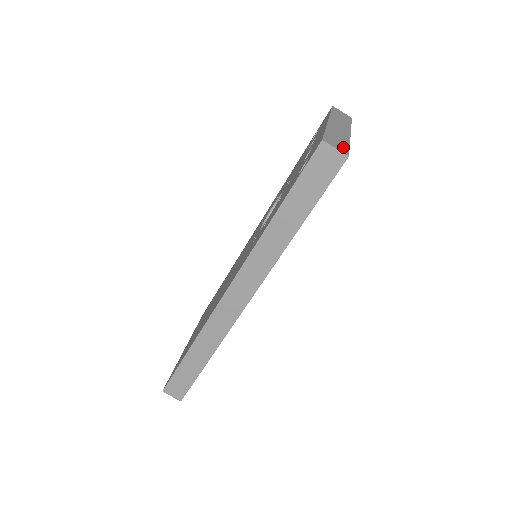
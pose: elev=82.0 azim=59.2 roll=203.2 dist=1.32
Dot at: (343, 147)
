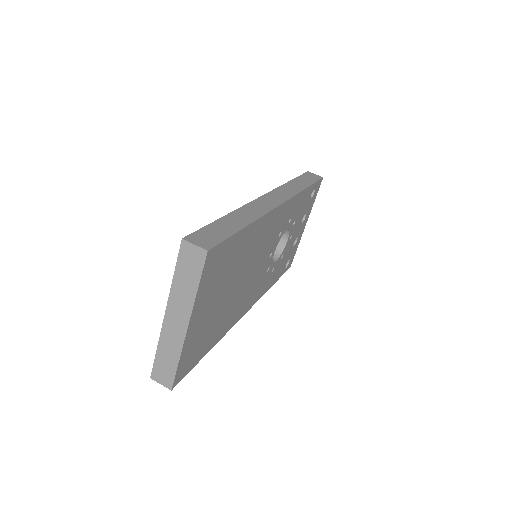
Dot at: occluded
